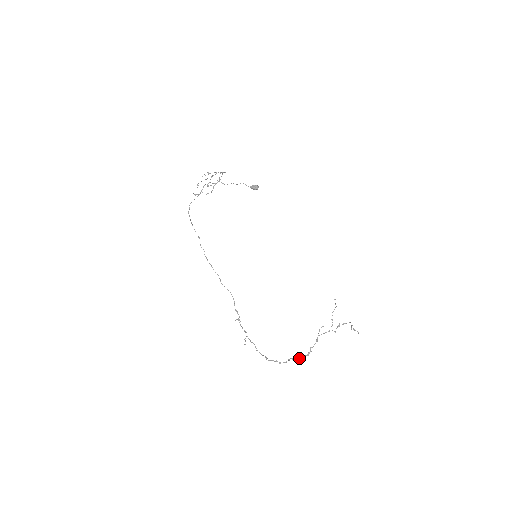
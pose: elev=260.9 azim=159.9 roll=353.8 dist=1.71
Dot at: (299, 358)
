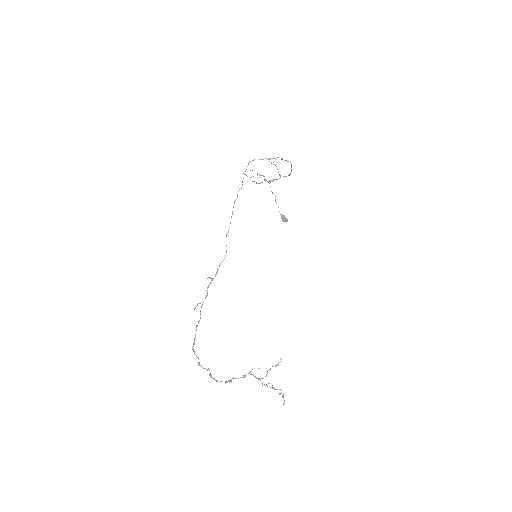
Dot at: occluded
